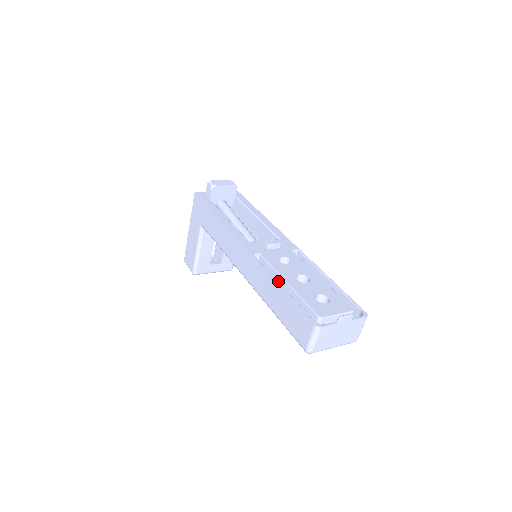
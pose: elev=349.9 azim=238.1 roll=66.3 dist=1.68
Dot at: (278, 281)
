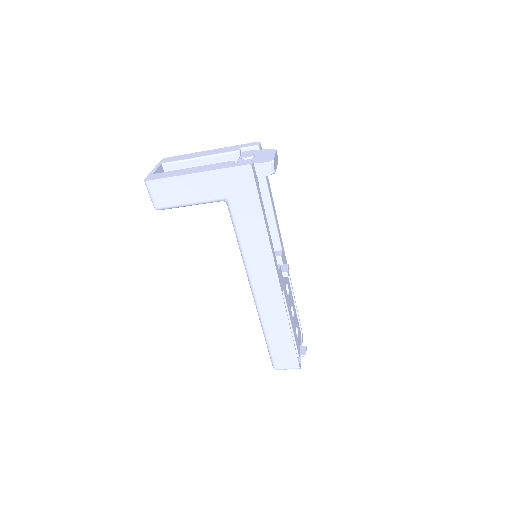
Dot at: occluded
